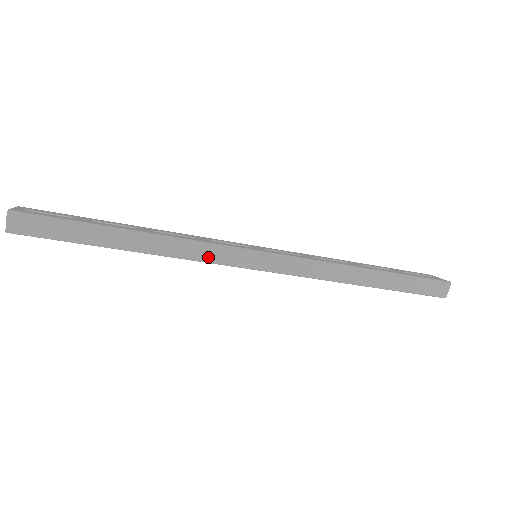
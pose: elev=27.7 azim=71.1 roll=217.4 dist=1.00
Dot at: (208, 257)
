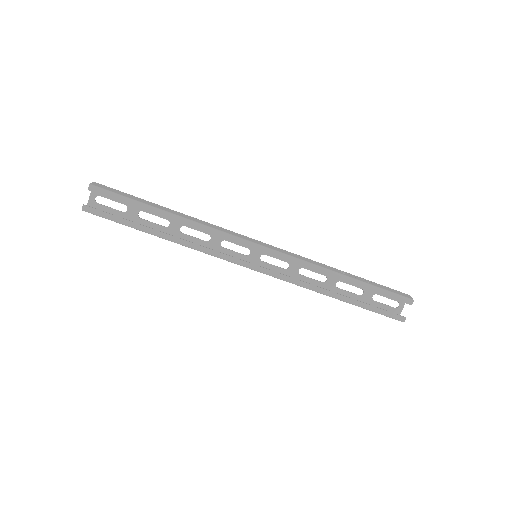
Dot at: (224, 231)
